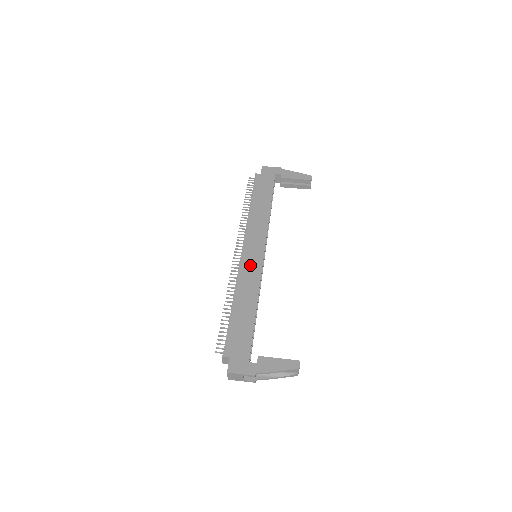
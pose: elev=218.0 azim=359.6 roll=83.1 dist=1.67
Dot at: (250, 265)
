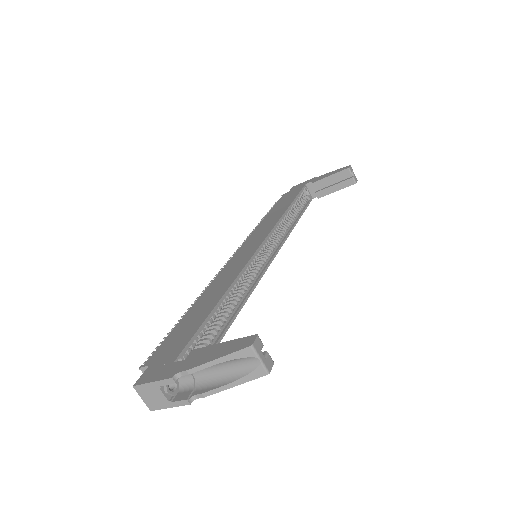
Dot at: (237, 261)
